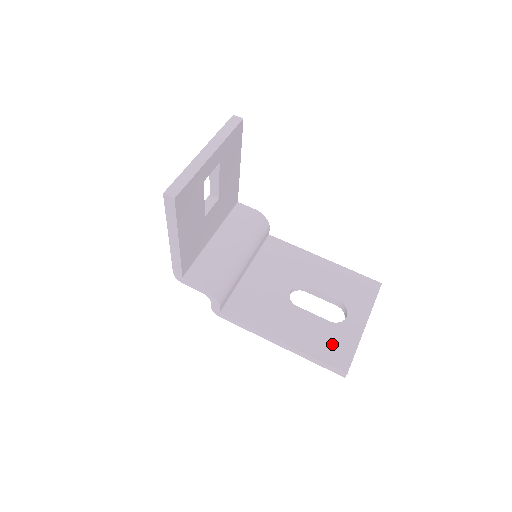
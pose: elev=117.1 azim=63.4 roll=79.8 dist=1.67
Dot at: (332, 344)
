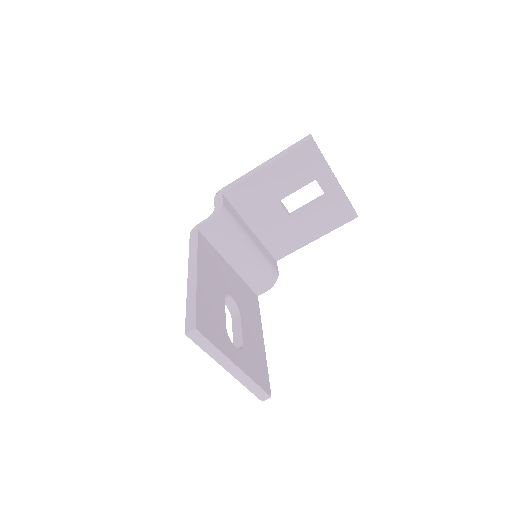
Dot at: (212, 322)
